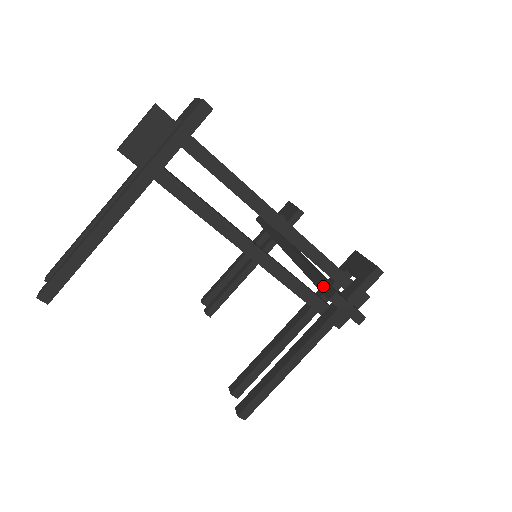
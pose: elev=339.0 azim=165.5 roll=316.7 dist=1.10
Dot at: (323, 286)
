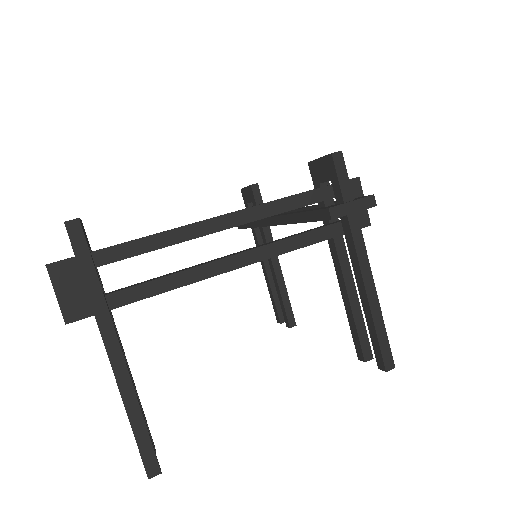
Dot at: (318, 216)
